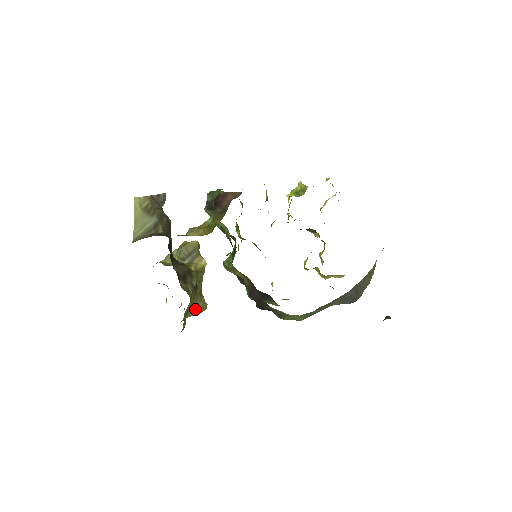
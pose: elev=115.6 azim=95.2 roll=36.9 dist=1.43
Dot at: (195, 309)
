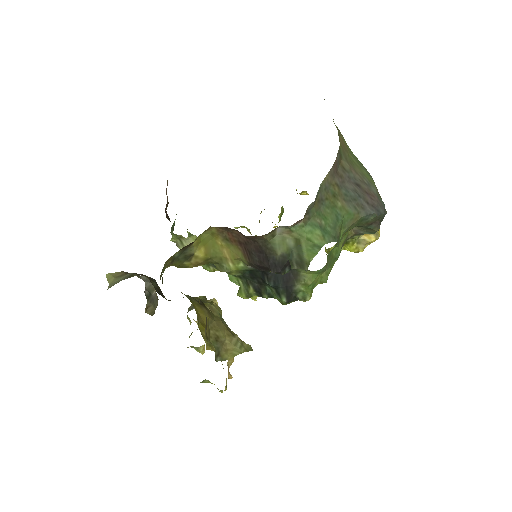
Dot at: (230, 346)
